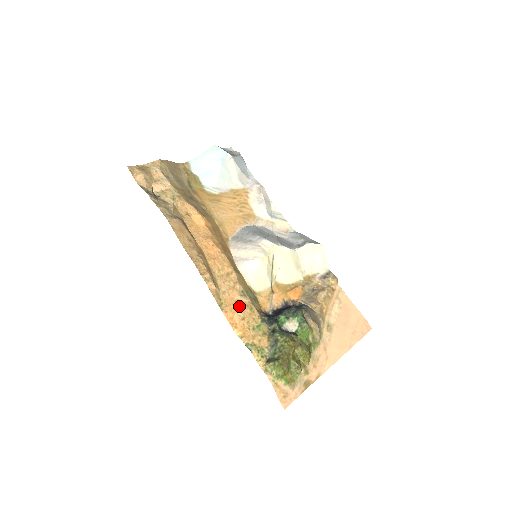
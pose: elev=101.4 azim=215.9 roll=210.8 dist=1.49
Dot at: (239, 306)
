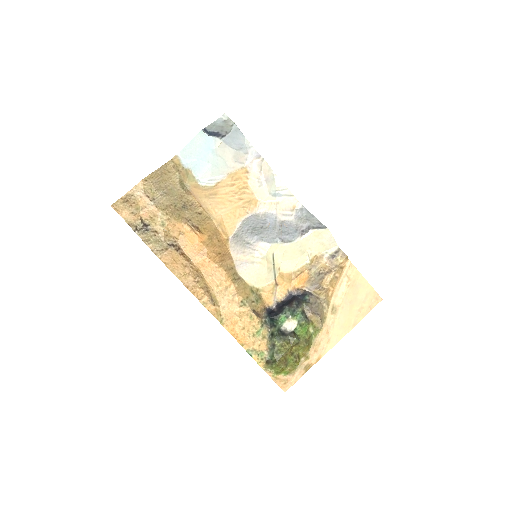
Dot at: (239, 317)
